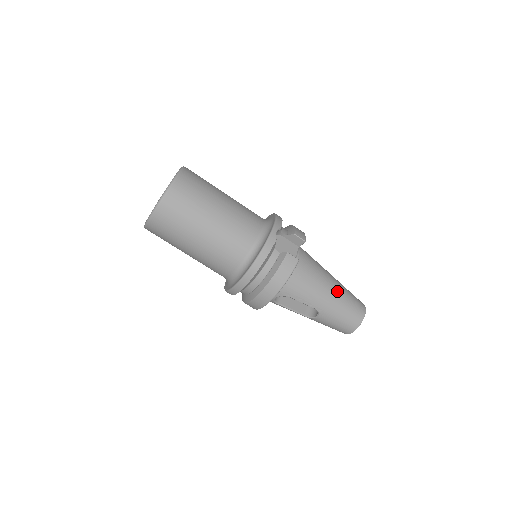
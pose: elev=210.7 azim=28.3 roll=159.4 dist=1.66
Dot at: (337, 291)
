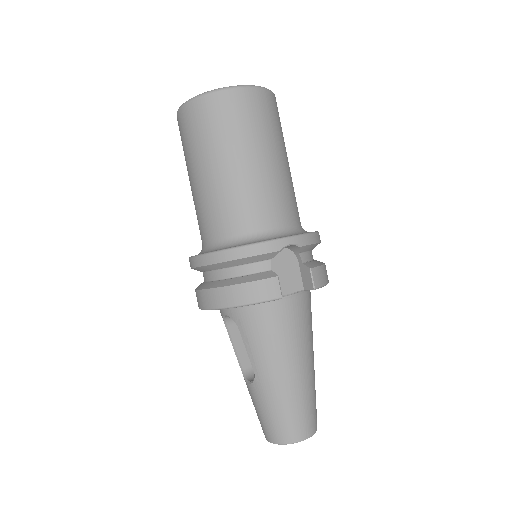
Dot at: (297, 380)
